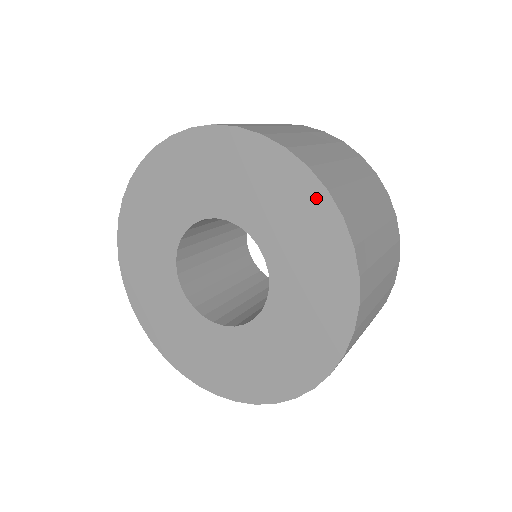
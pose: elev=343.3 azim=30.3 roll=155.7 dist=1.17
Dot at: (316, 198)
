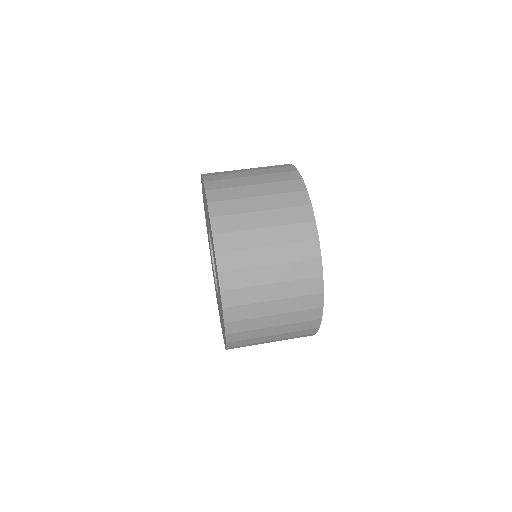
Dot at: (221, 303)
